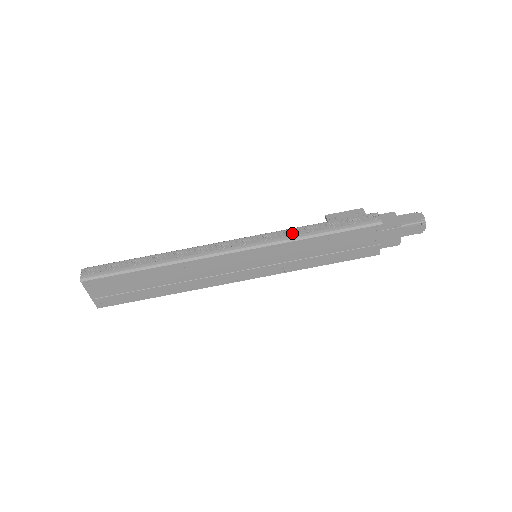
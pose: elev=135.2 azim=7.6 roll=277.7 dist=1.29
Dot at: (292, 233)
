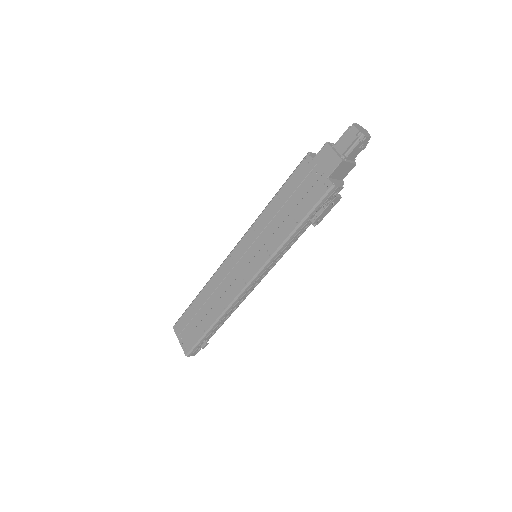
Dot at: occluded
